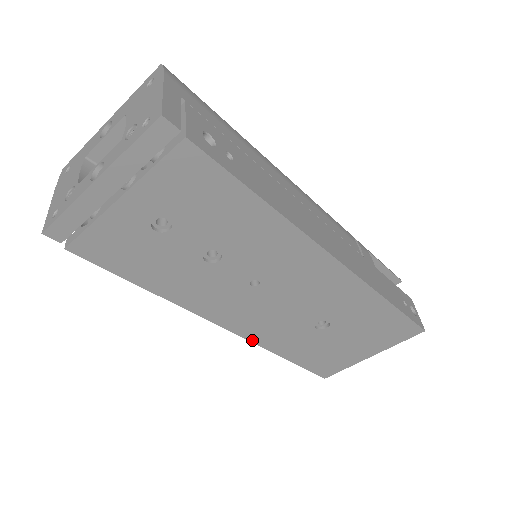
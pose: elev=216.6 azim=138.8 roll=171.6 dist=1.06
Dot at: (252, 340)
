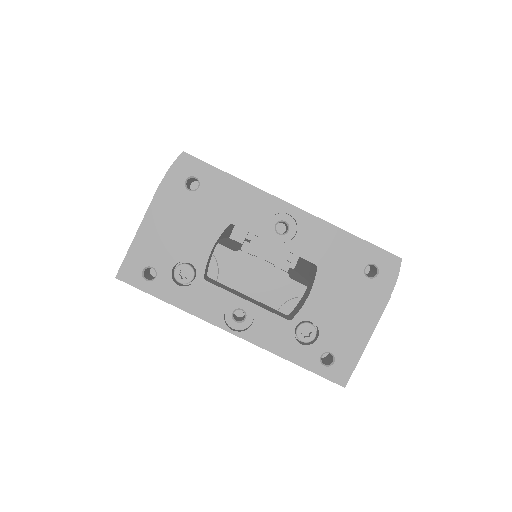
Dot at: occluded
